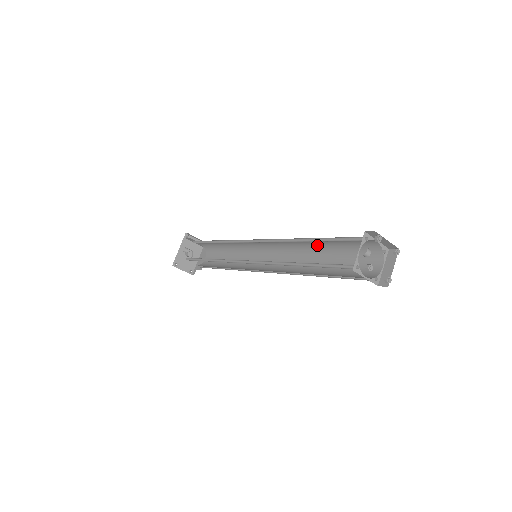
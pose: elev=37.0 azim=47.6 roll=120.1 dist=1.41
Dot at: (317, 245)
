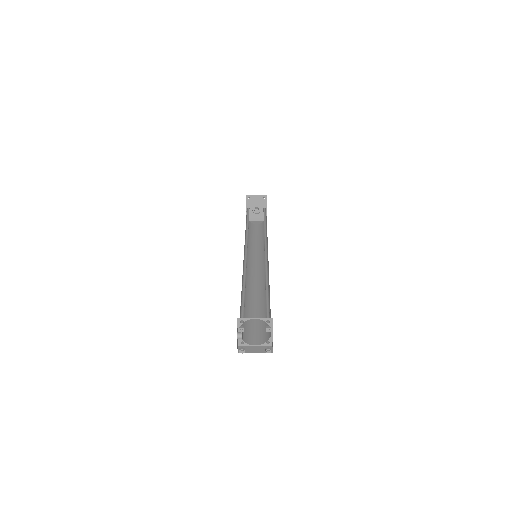
Dot at: occluded
